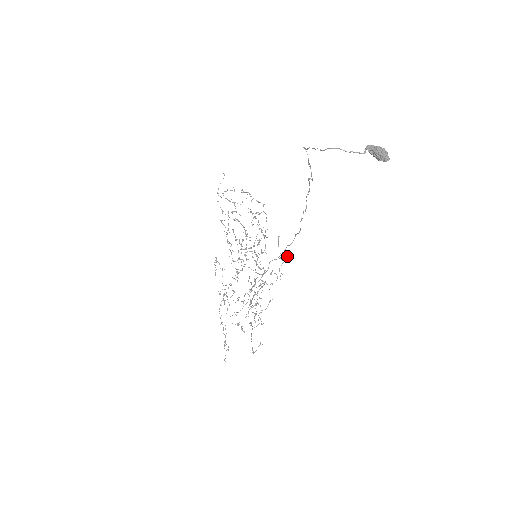
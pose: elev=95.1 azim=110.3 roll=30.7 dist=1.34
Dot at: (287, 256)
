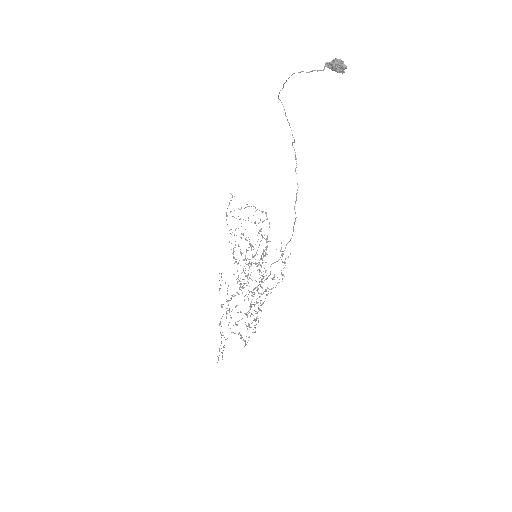
Dot at: occluded
